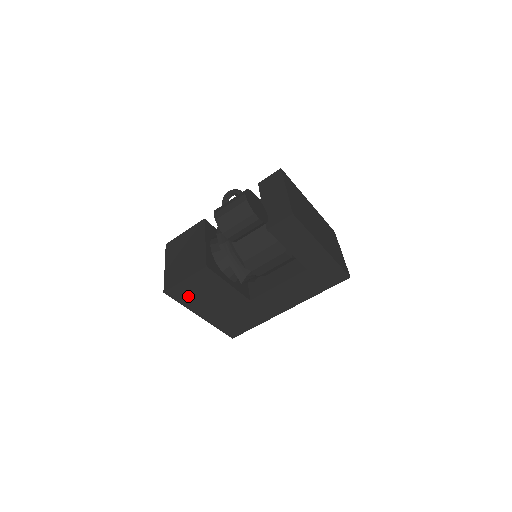
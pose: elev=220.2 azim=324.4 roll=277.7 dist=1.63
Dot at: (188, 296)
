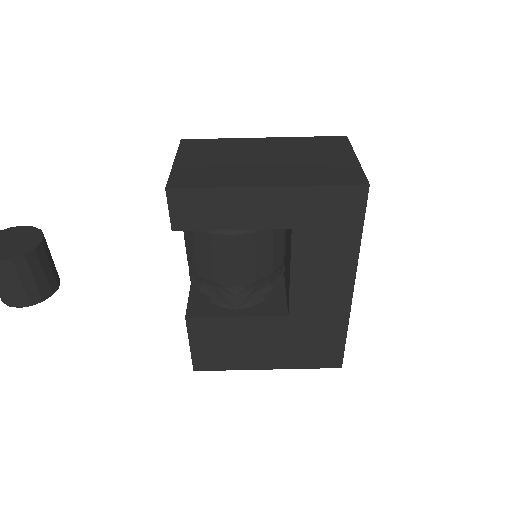
Dot at: (220, 358)
